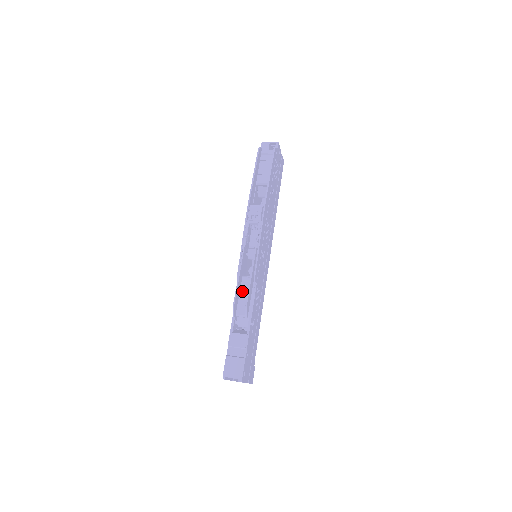
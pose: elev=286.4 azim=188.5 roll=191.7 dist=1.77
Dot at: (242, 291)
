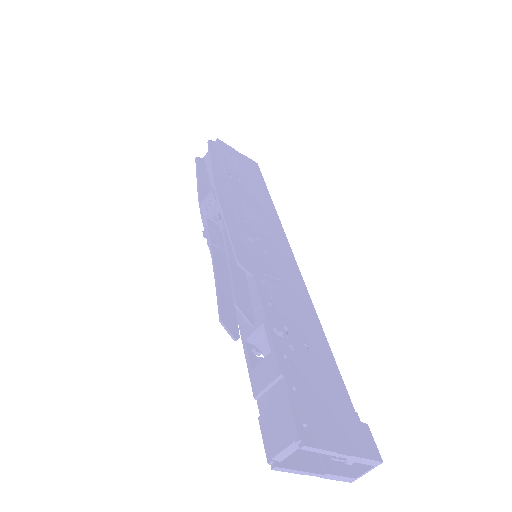
Dot at: occluded
